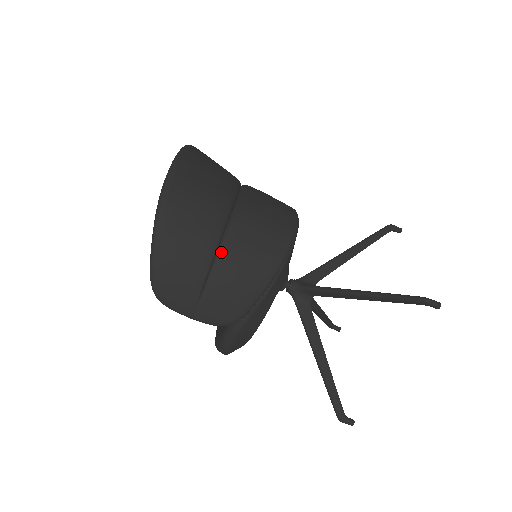
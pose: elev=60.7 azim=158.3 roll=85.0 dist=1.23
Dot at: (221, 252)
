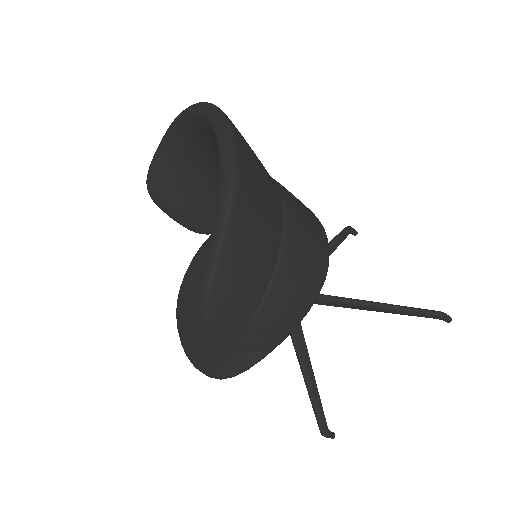
Dot at: (282, 259)
